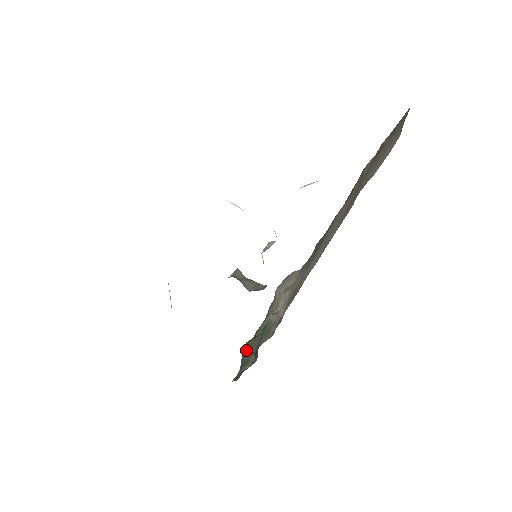
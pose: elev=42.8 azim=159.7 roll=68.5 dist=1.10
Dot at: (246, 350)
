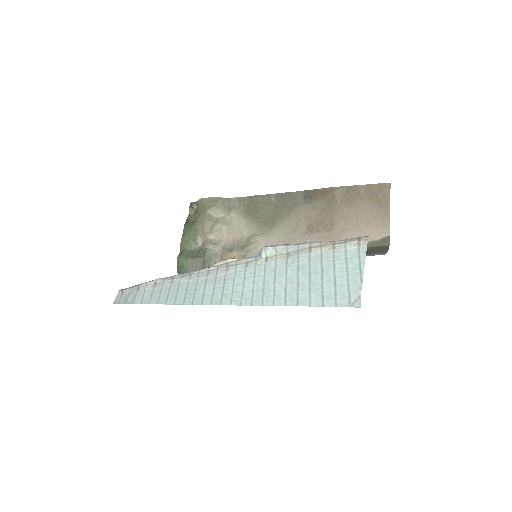
Dot at: (186, 267)
